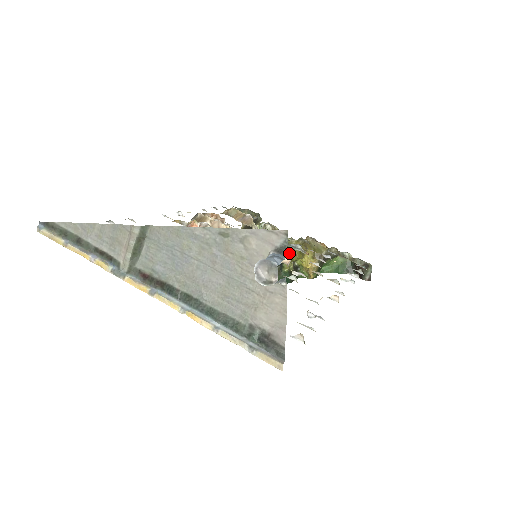
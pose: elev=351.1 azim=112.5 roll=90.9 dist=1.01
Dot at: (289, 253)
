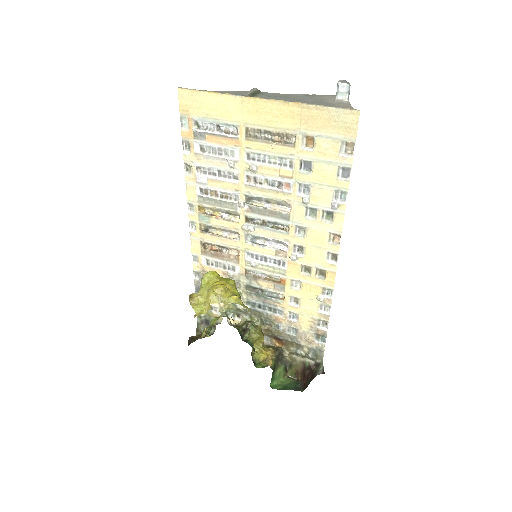
Dot at: (255, 327)
